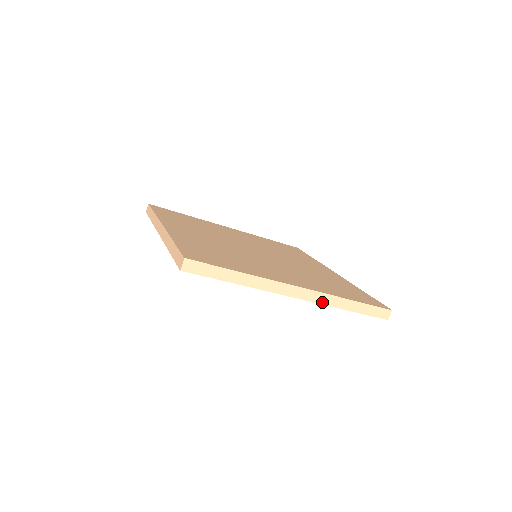
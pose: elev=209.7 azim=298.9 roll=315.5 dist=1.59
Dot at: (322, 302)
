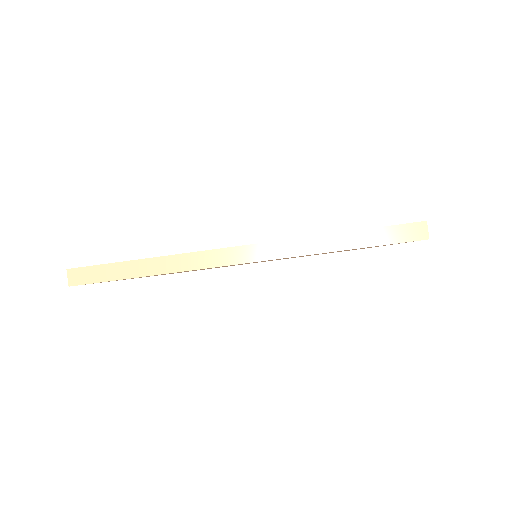
Dot at: (289, 254)
